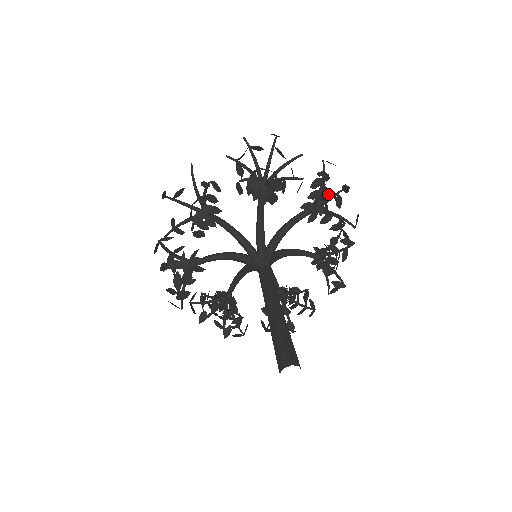
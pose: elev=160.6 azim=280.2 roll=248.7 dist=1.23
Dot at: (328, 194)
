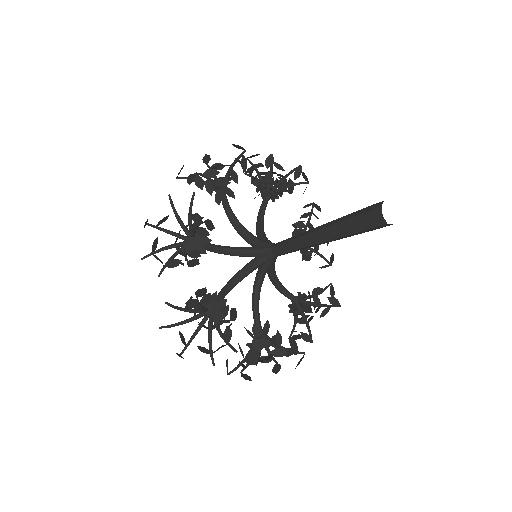
Dot at: occluded
